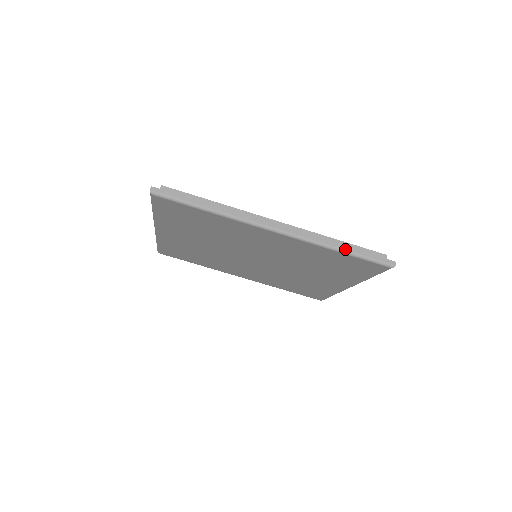
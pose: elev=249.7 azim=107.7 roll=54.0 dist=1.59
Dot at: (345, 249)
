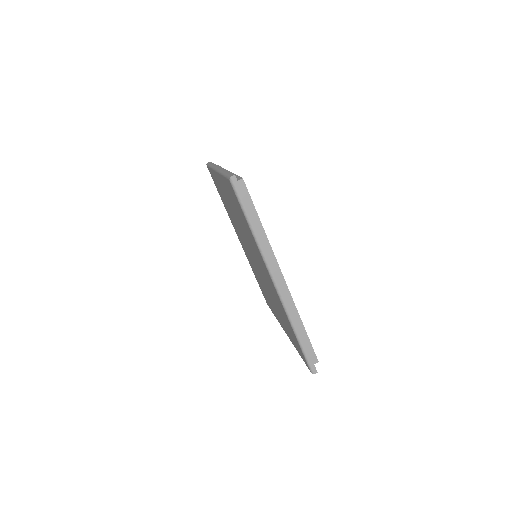
Dot at: (300, 336)
